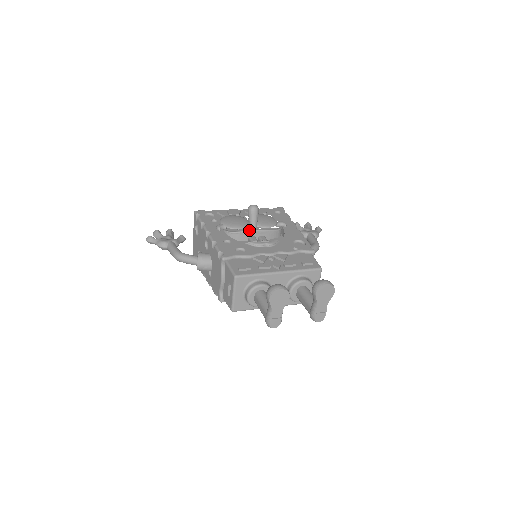
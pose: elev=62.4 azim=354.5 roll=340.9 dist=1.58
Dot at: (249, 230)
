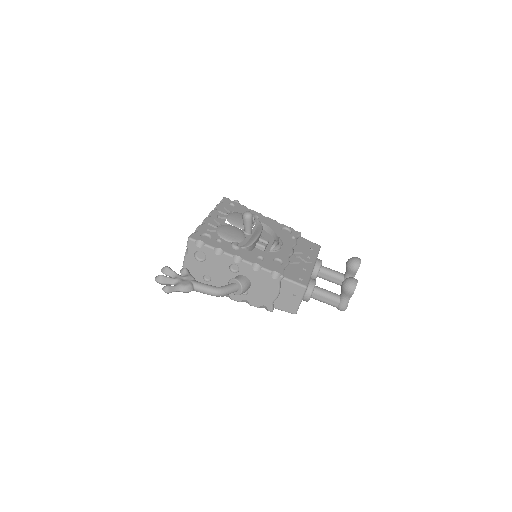
Dot at: (257, 237)
